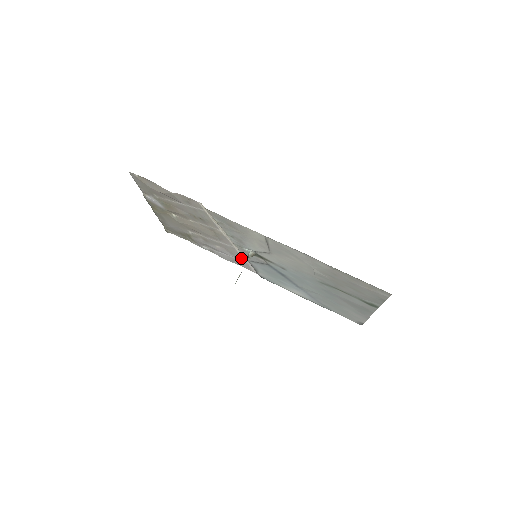
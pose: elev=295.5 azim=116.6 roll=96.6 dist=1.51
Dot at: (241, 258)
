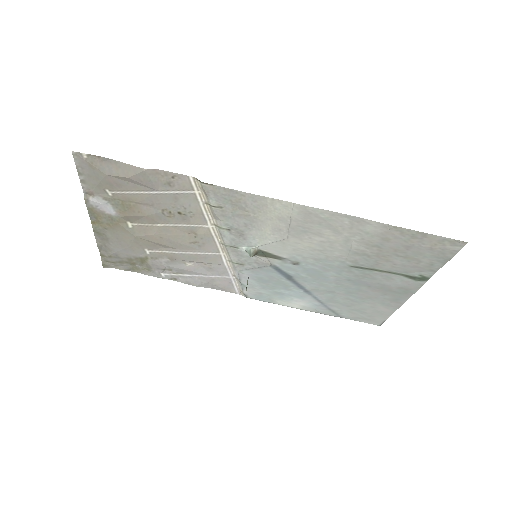
Dot at: (223, 273)
